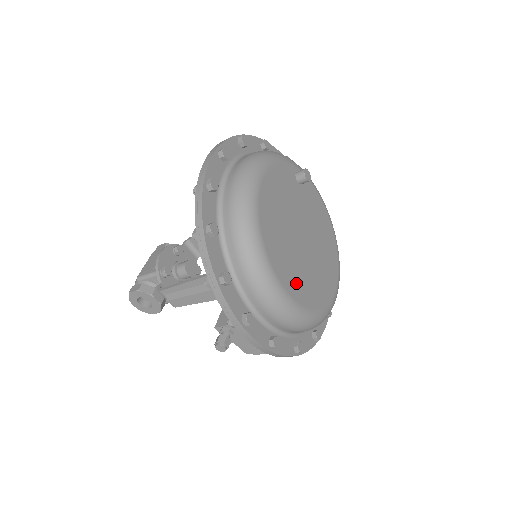
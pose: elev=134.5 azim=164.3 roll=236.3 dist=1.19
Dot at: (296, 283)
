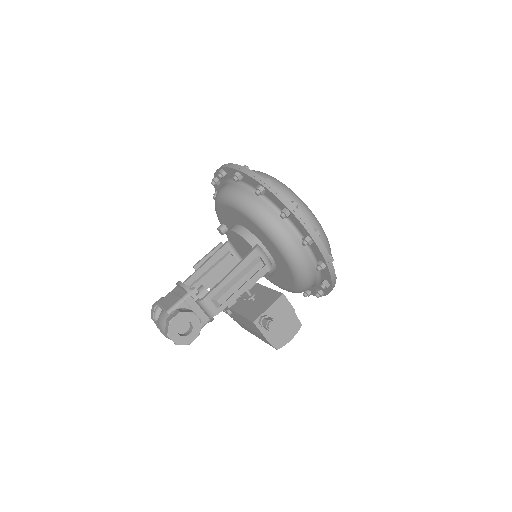
Dot at: occluded
